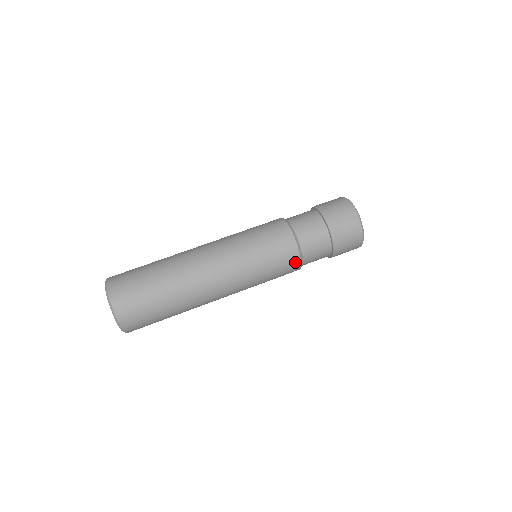
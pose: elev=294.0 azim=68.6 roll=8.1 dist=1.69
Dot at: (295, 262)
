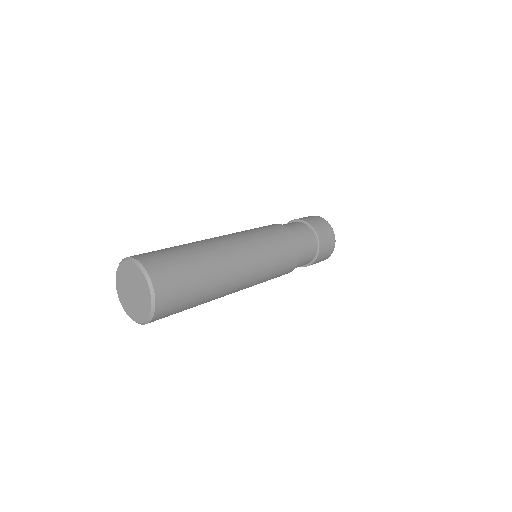
Dot at: (292, 238)
